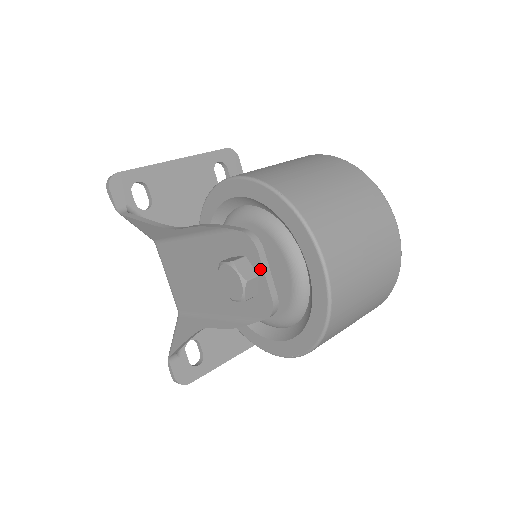
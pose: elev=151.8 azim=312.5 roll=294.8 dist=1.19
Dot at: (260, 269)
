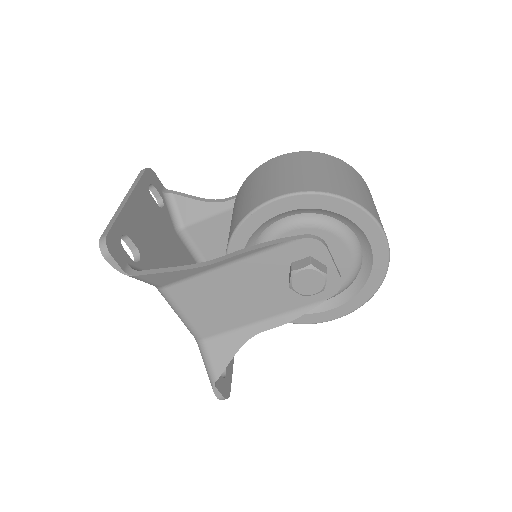
Dot at: (329, 261)
